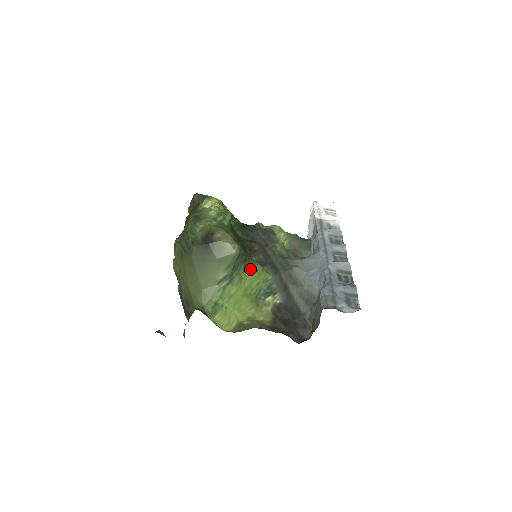
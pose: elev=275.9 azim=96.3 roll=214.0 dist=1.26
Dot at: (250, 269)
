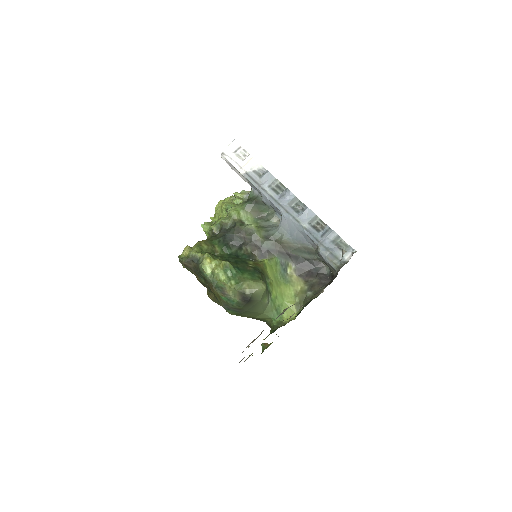
Dot at: (267, 272)
